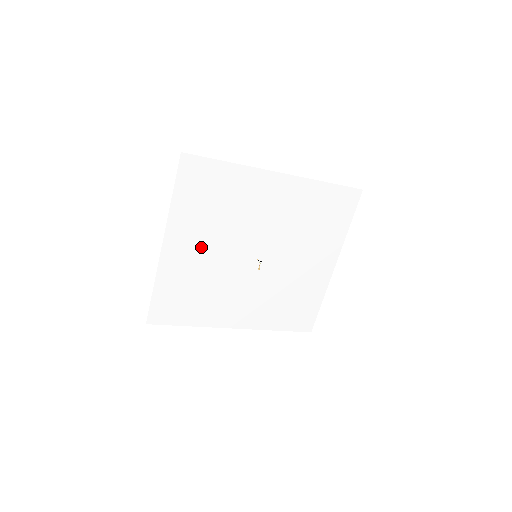
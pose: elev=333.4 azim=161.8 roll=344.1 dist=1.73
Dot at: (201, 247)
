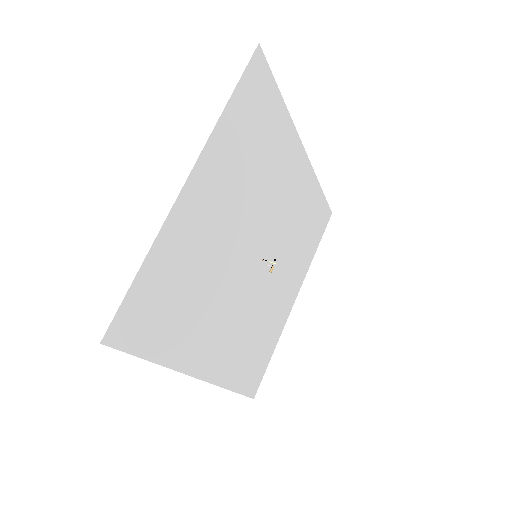
Dot at: (221, 211)
